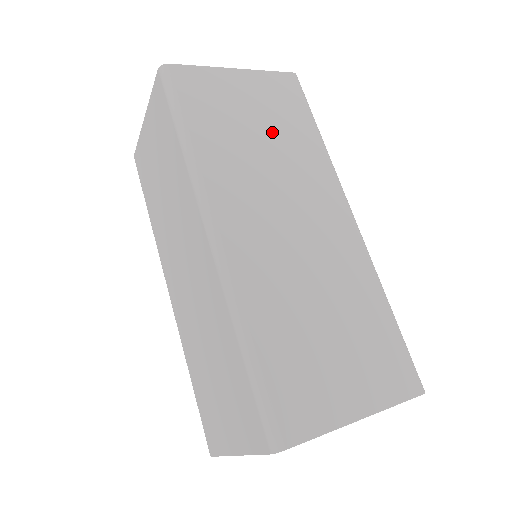
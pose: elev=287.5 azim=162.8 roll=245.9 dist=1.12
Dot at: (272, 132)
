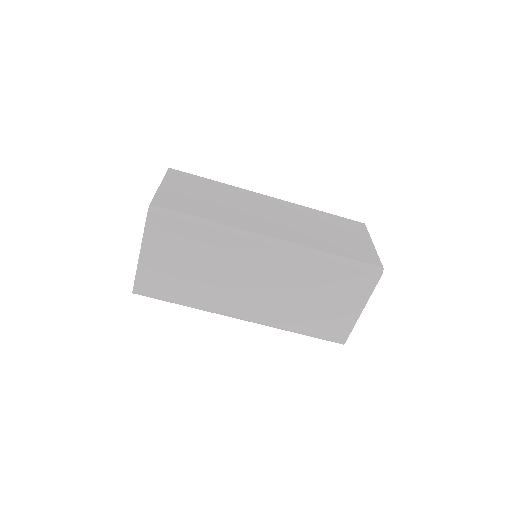
Dot at: (194, 258)
